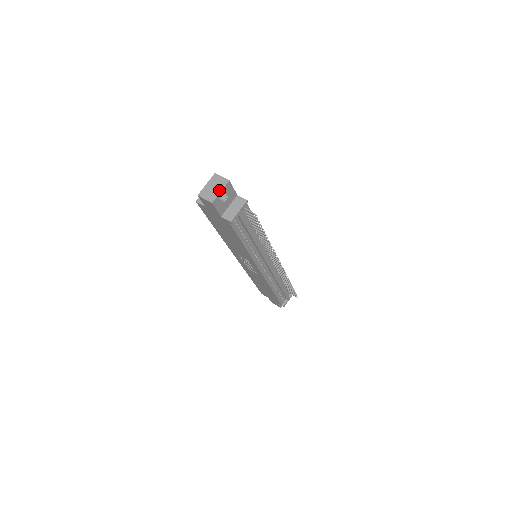
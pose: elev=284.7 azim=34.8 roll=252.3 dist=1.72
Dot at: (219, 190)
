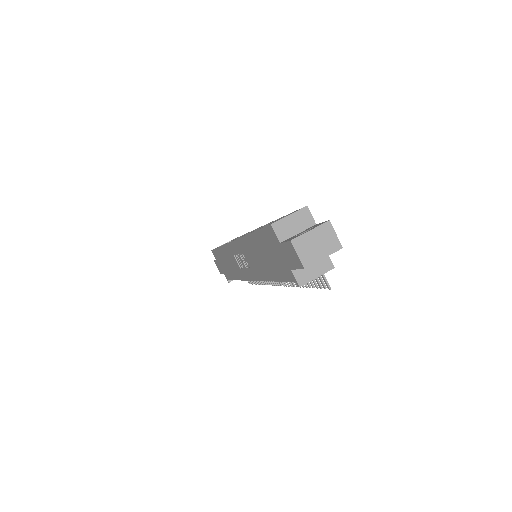
Dot at: (323, 254)
